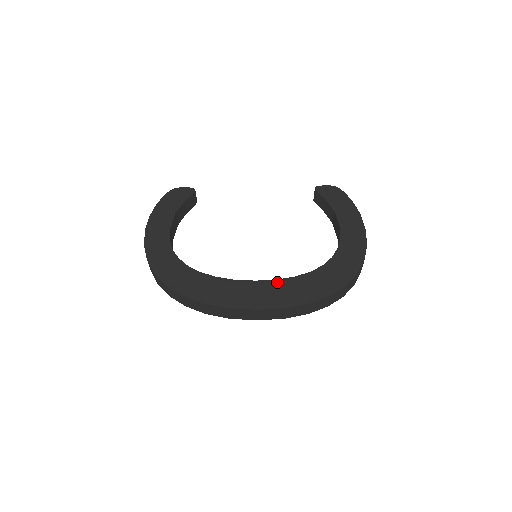
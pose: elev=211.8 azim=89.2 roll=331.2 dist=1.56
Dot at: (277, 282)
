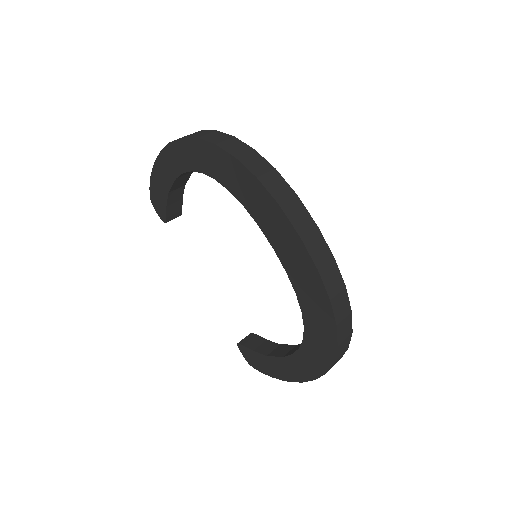
Dot at: occluded
